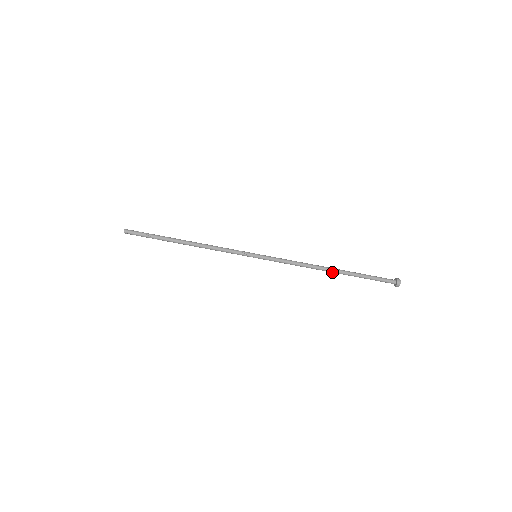
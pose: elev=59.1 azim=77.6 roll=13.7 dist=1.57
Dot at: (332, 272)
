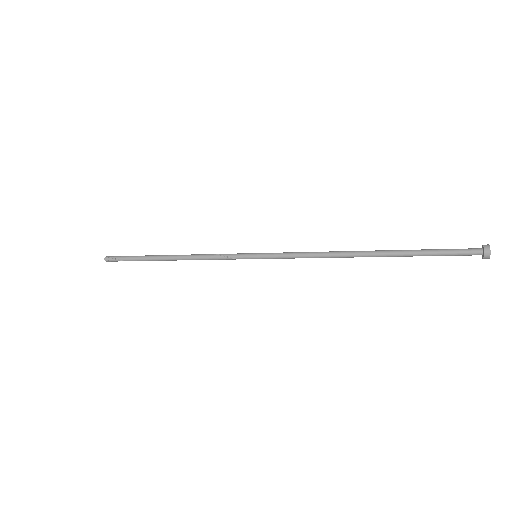
Dot at: (369, 254)
